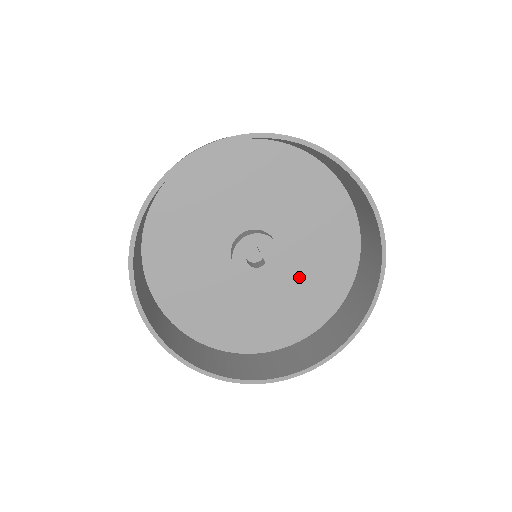
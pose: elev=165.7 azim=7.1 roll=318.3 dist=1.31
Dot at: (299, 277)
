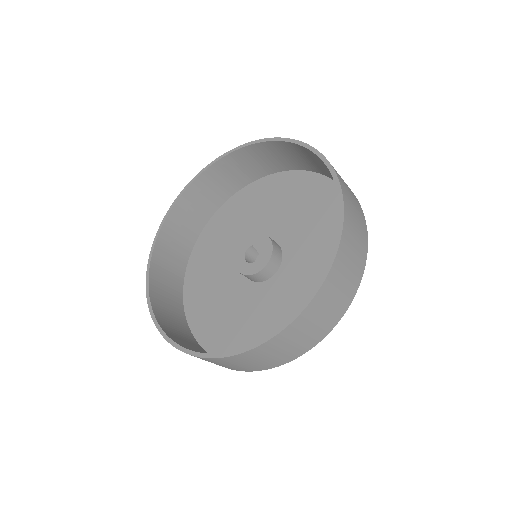
Dot at: (306, 267)
